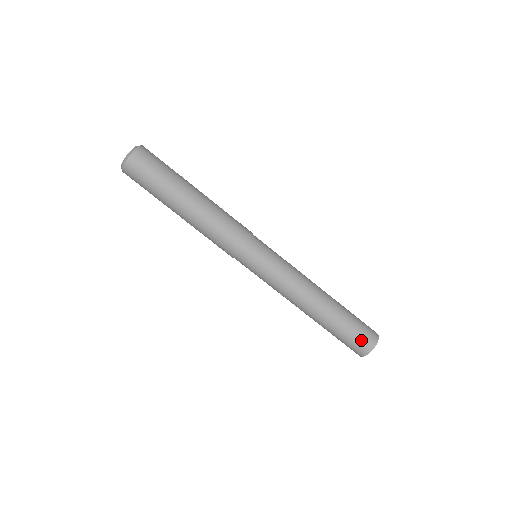
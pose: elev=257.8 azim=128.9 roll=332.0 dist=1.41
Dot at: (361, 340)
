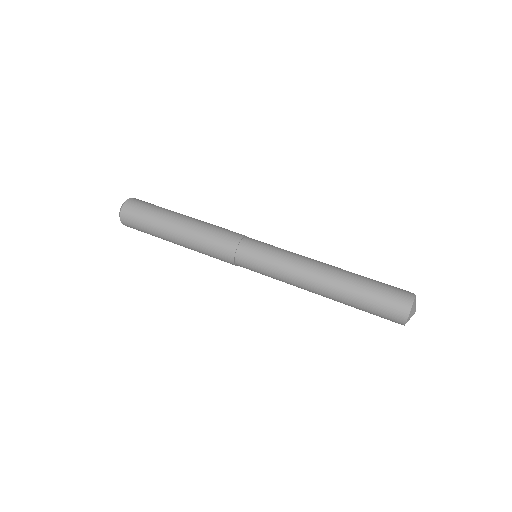
Dot at: (397, 289)
